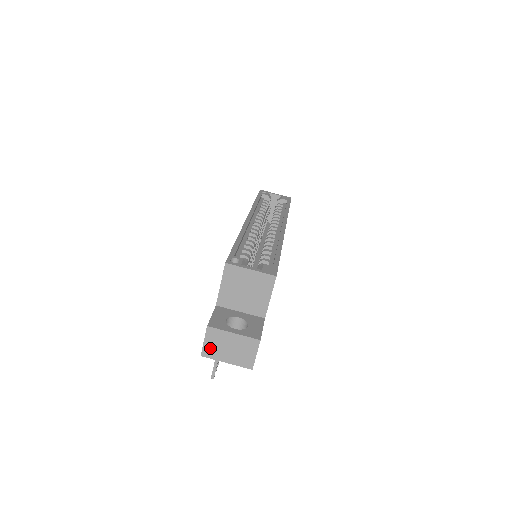
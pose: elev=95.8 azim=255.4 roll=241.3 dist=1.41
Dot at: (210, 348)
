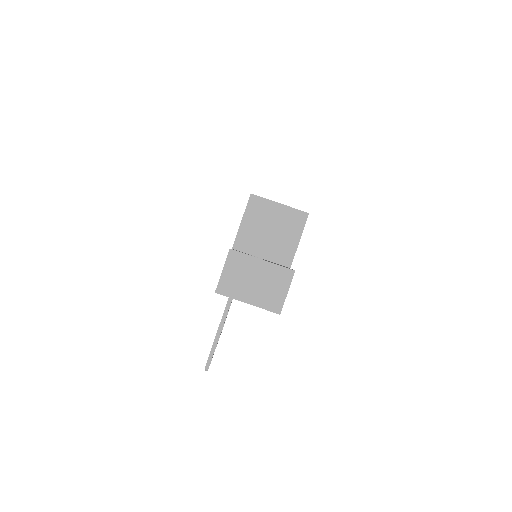
Dot at: (229, 281)
